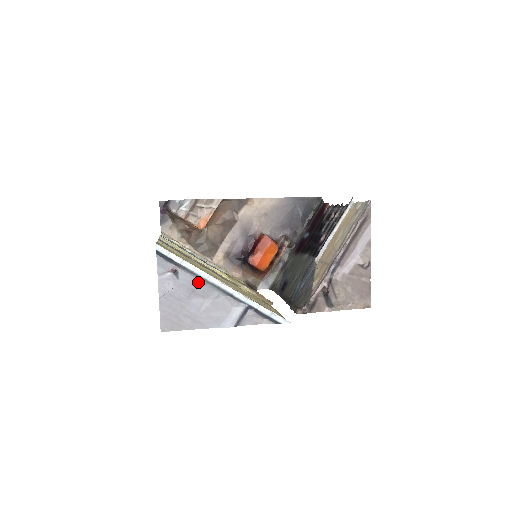
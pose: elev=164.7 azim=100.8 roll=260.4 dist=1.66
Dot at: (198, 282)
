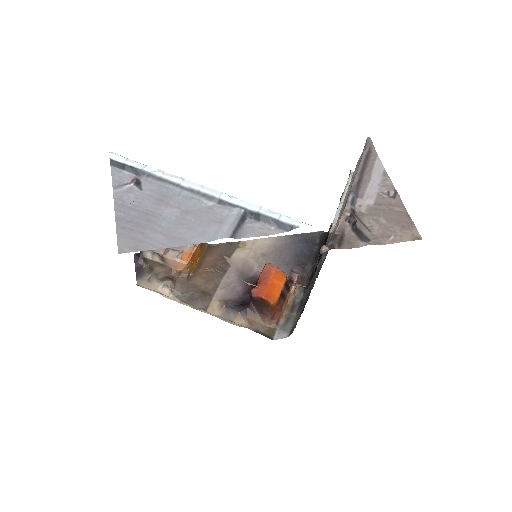
Dot at: (169, 191)
